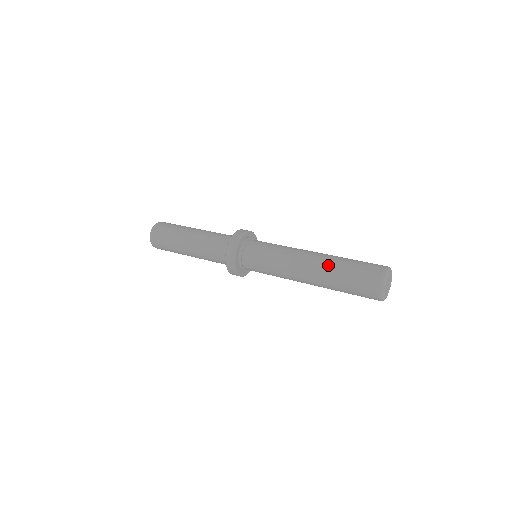
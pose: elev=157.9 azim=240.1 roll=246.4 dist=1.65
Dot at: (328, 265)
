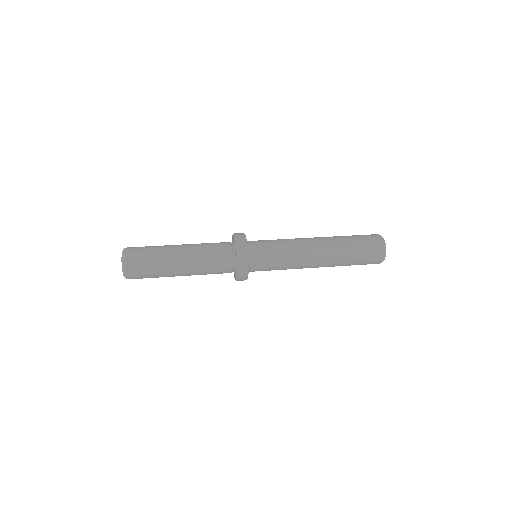
Dot at: (338, 253)
